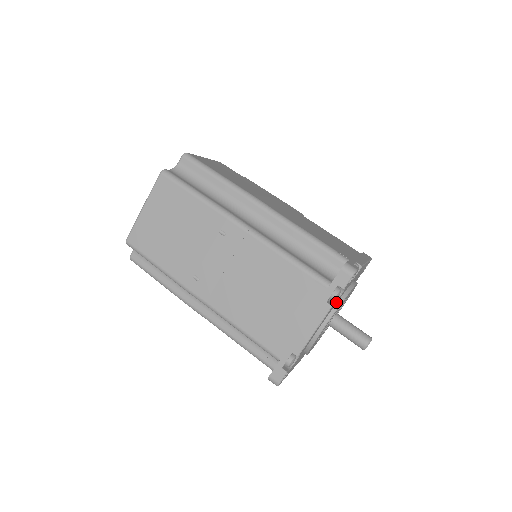
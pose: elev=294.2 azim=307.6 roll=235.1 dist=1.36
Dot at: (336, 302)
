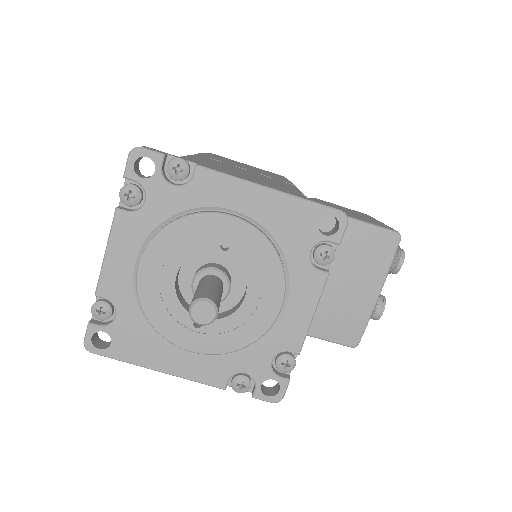
Dot at: (148, 217)
